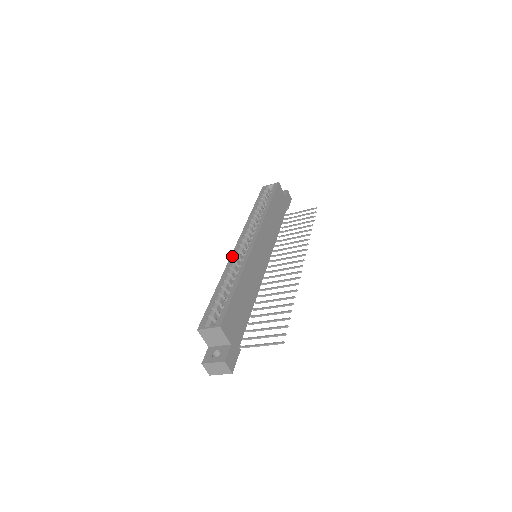
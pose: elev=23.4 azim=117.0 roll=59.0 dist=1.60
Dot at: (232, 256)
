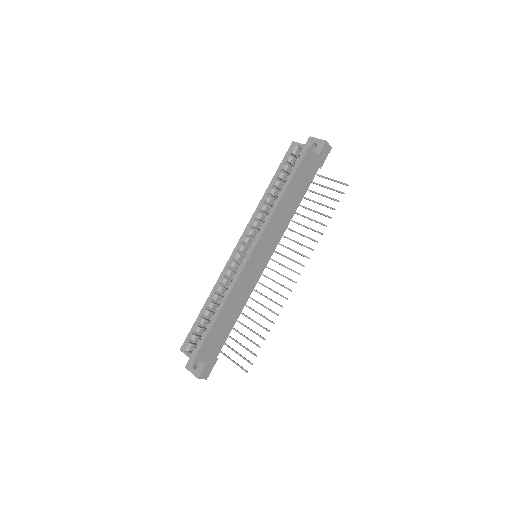
Dot at: (227, 265)
